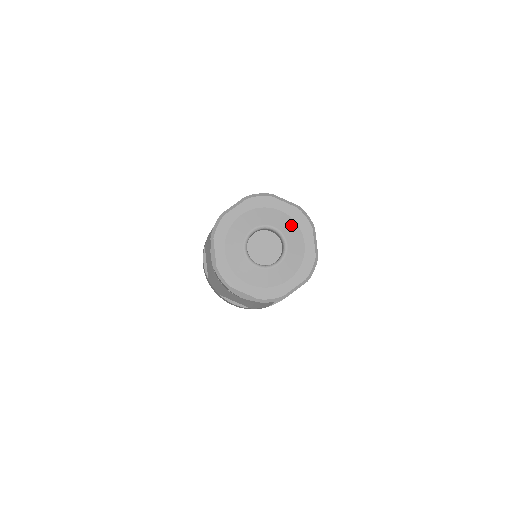
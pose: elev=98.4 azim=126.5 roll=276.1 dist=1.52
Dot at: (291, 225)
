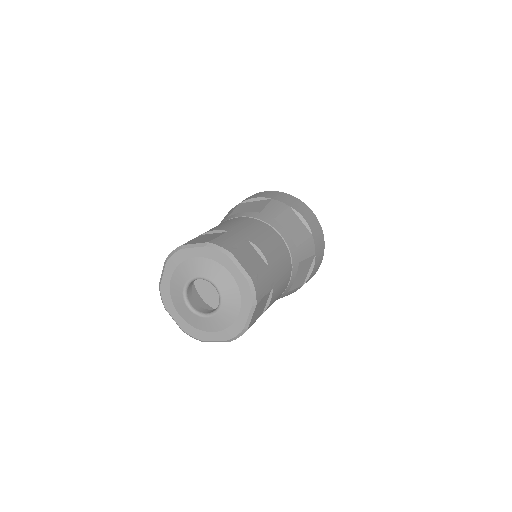
Dot at: (210, 265)
